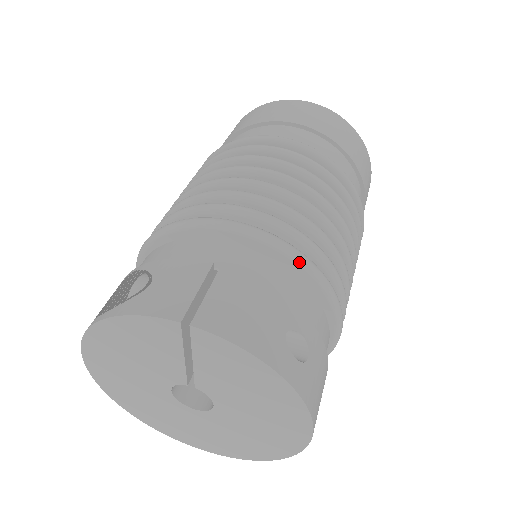
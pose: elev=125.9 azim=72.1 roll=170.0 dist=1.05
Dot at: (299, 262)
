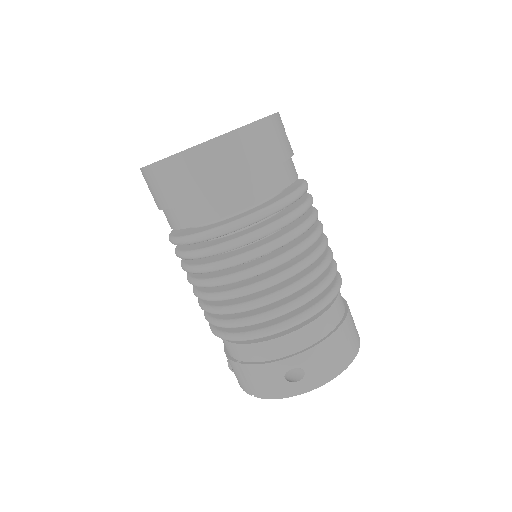
Dot at: (302, 179)
